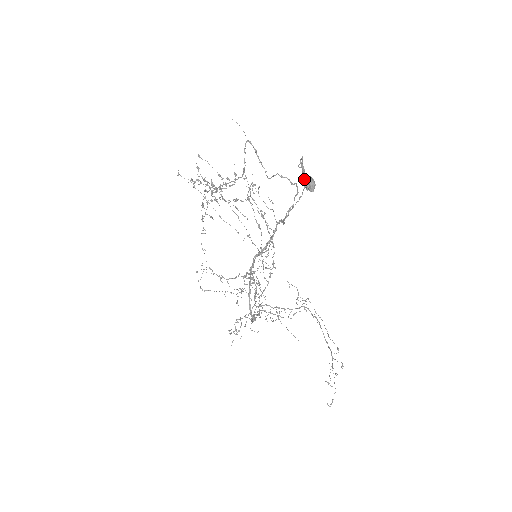
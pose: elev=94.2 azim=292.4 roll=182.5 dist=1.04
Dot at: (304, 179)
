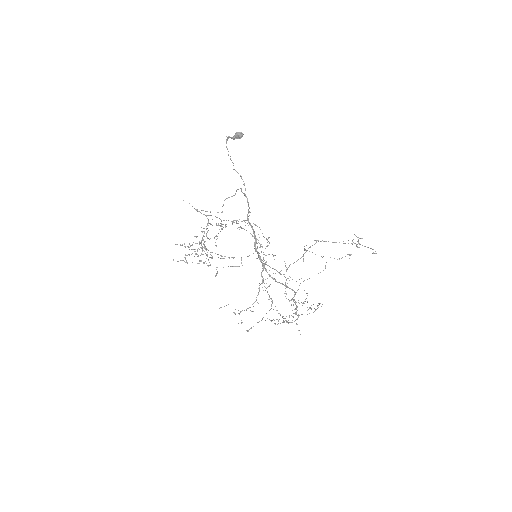
Dot at: (235, 135)
